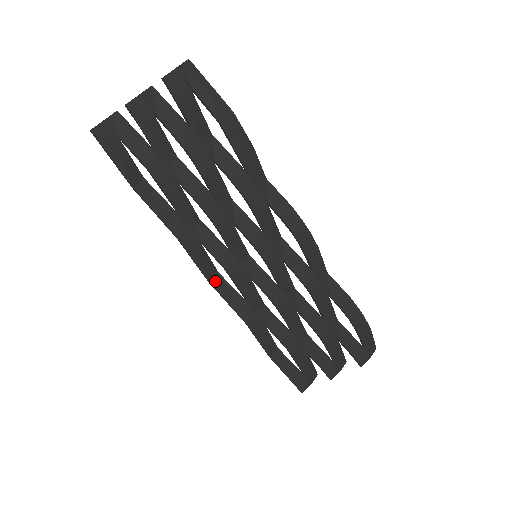
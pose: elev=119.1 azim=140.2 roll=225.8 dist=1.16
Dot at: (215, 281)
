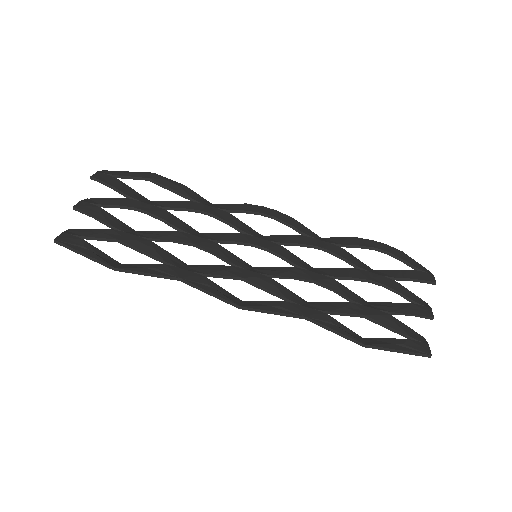
Dot at: (245, 305)
